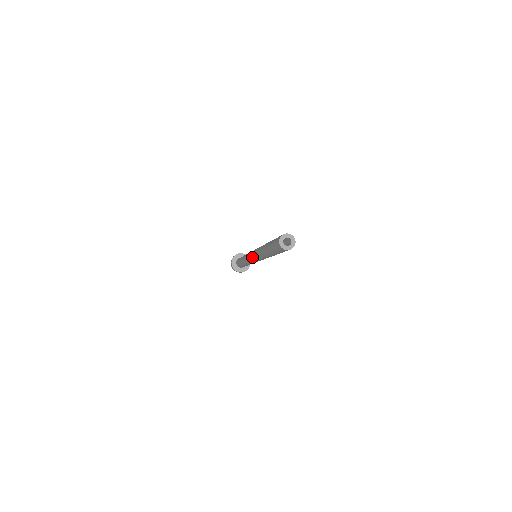
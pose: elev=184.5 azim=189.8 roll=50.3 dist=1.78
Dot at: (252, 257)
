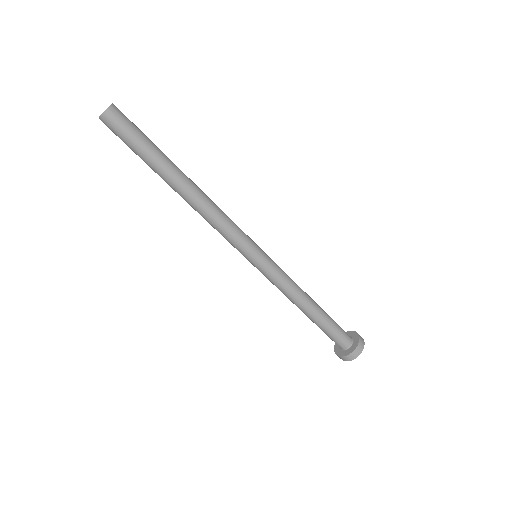
Dot at: occluded
